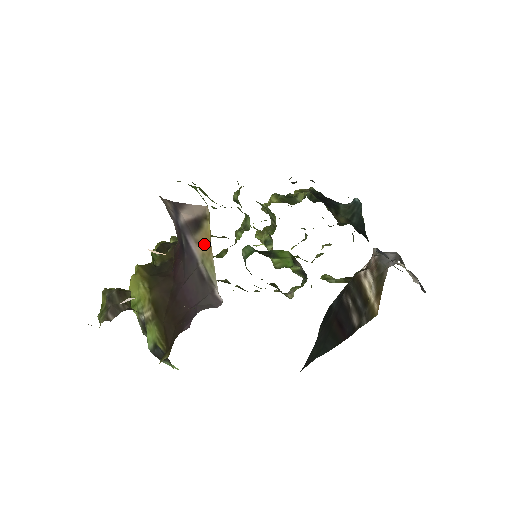
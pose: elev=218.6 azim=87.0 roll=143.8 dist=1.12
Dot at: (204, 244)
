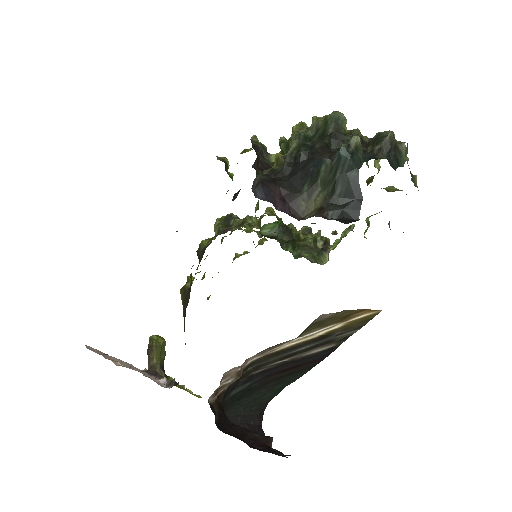
Dot at: occluded
